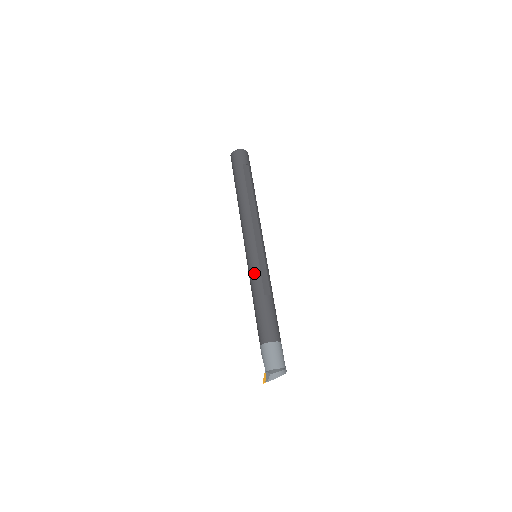
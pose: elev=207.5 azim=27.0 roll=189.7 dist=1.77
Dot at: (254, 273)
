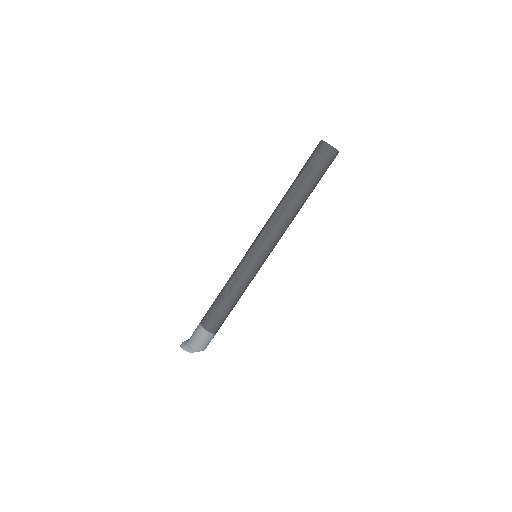
Dot at: (236, 268)
